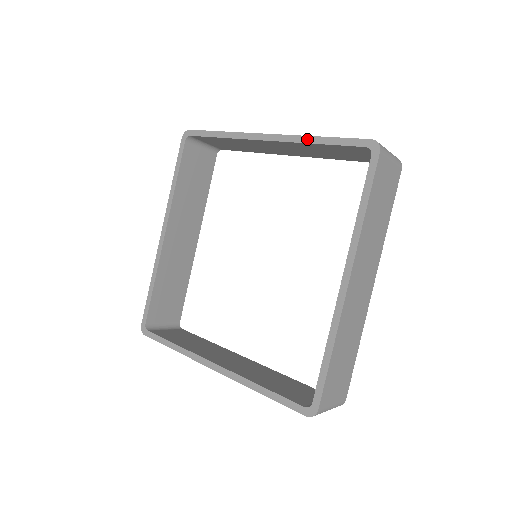
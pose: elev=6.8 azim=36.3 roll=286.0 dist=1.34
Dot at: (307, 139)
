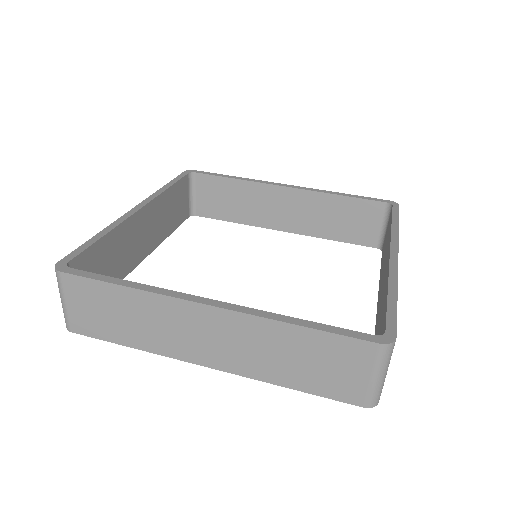
Dot at: (330, 192)
